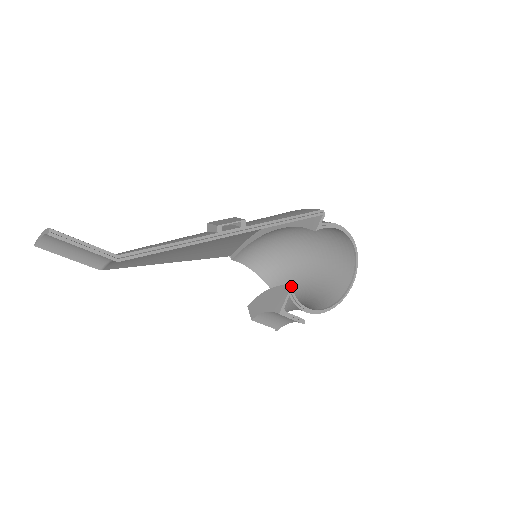
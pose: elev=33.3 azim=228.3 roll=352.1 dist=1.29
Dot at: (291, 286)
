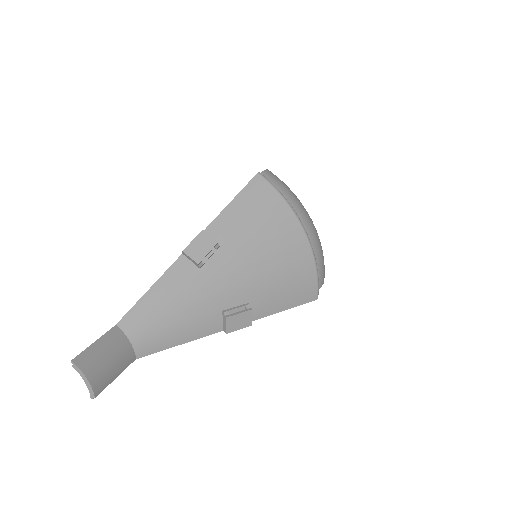
Dot at: occluded
